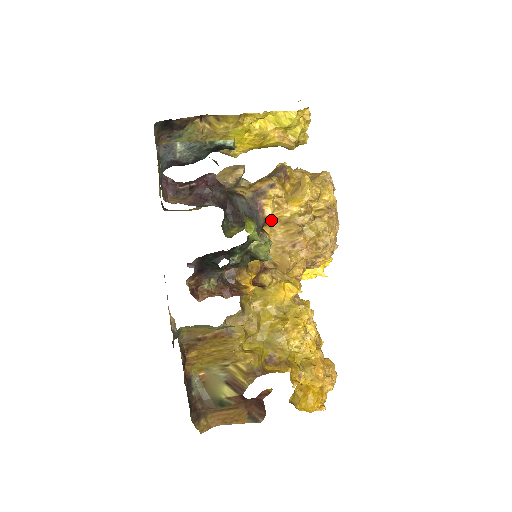
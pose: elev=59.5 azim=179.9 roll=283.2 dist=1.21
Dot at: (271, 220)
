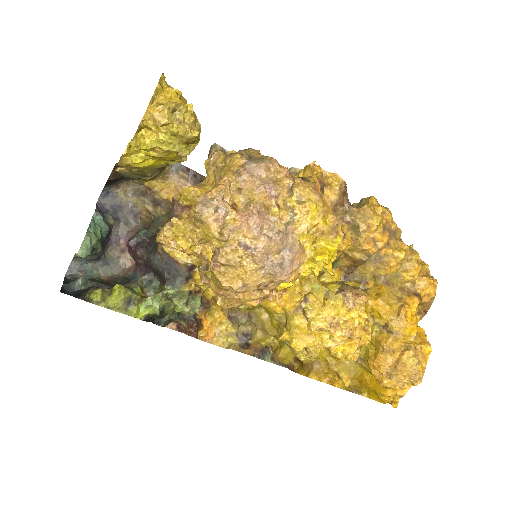
Dot at: occluded
